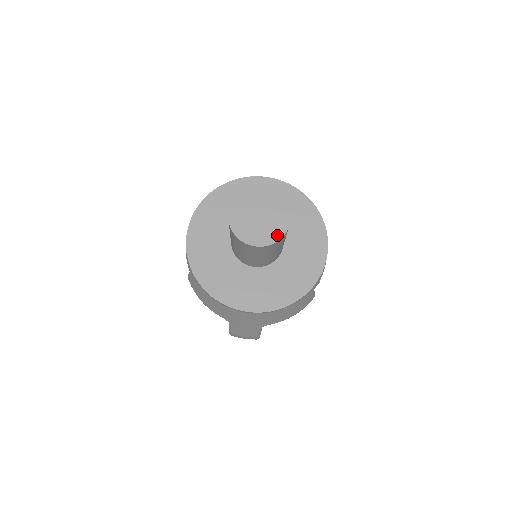
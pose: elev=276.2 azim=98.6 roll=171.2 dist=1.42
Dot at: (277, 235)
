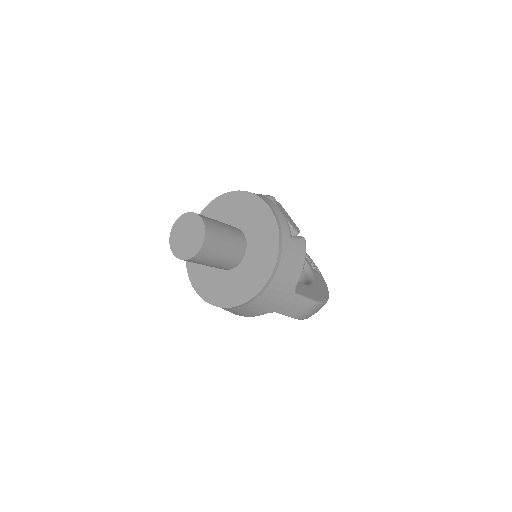
Dot at: (202, 234)
